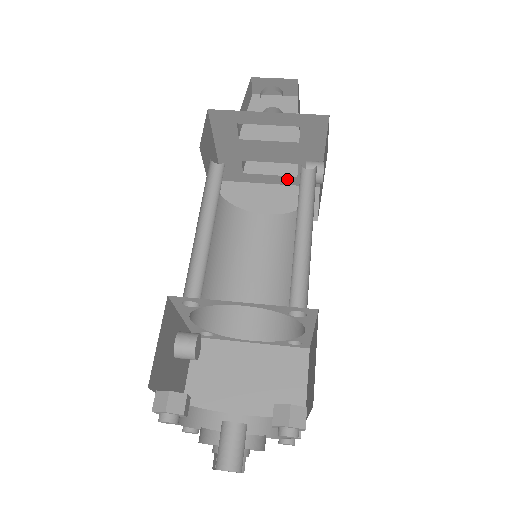
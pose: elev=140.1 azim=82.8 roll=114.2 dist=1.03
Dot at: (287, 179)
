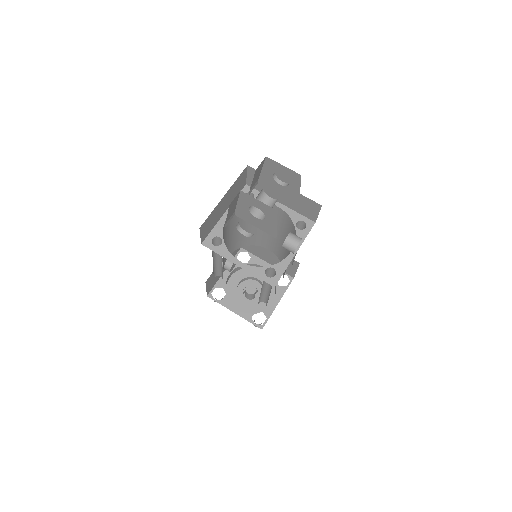
Dot at: occluded
